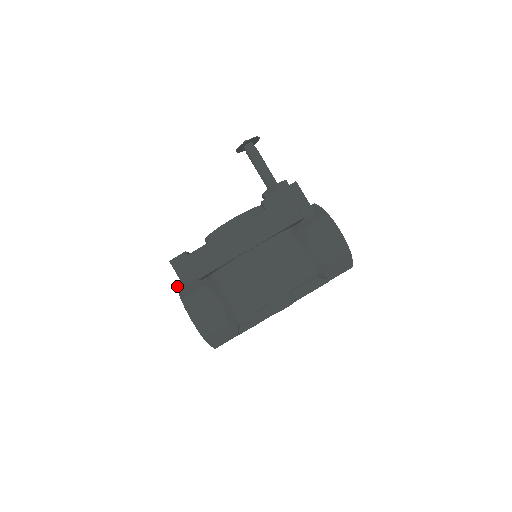
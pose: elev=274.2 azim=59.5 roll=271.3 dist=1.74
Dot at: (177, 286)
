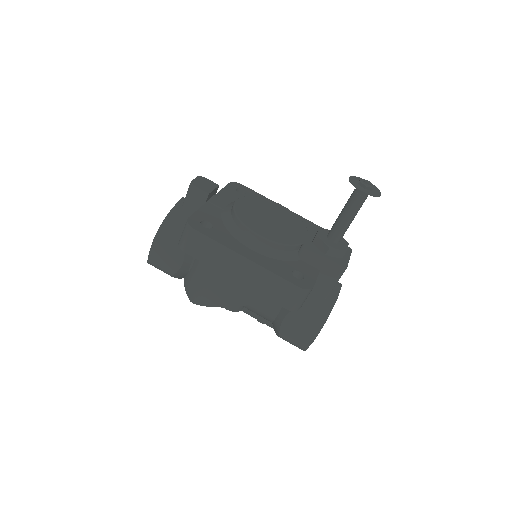
Dot at: (177, 202)
